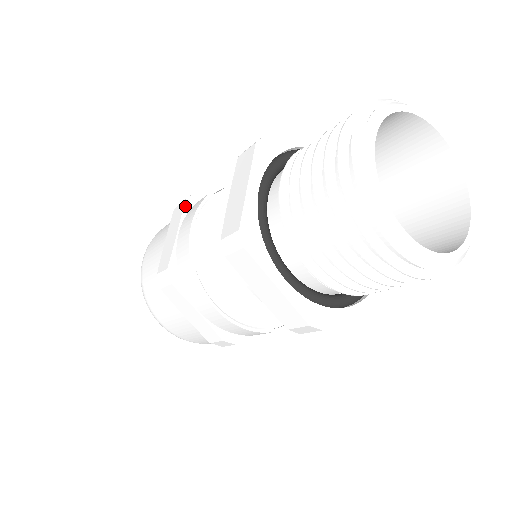
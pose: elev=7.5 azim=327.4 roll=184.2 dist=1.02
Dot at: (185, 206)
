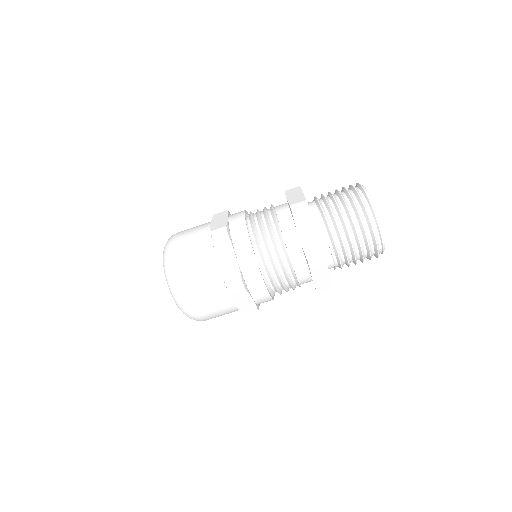
Dot at: (228, 212)
